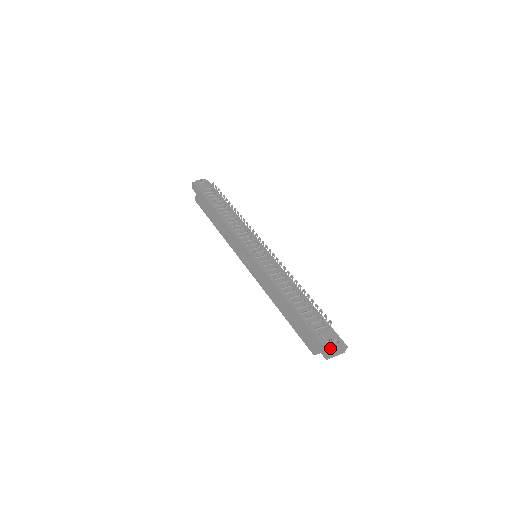
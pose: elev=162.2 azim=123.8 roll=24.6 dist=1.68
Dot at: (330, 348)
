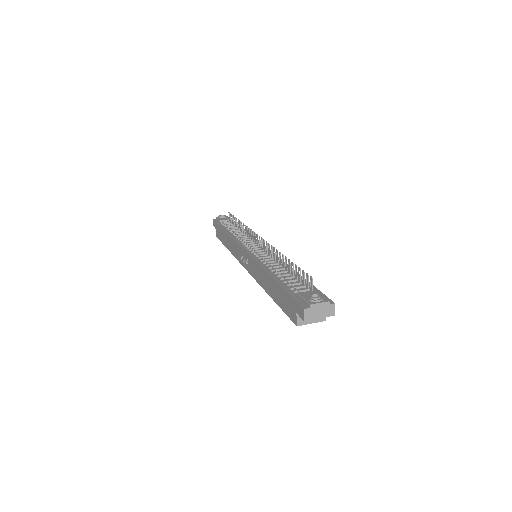
Dot at: (306, 304)
